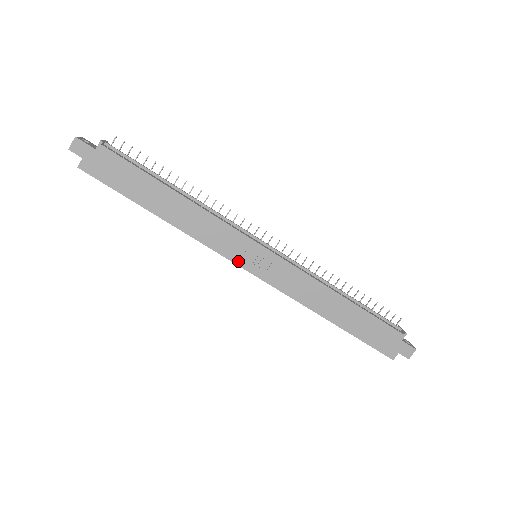
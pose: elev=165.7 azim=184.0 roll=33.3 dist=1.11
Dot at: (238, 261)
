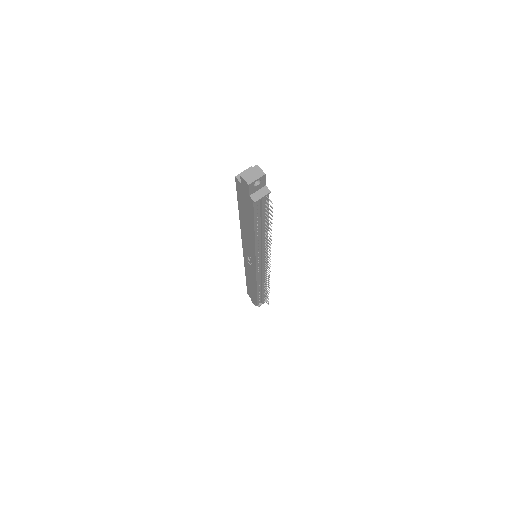
Dot at: (244, 250)
